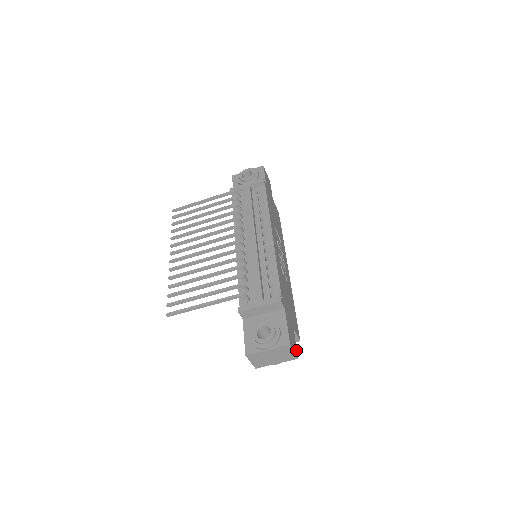
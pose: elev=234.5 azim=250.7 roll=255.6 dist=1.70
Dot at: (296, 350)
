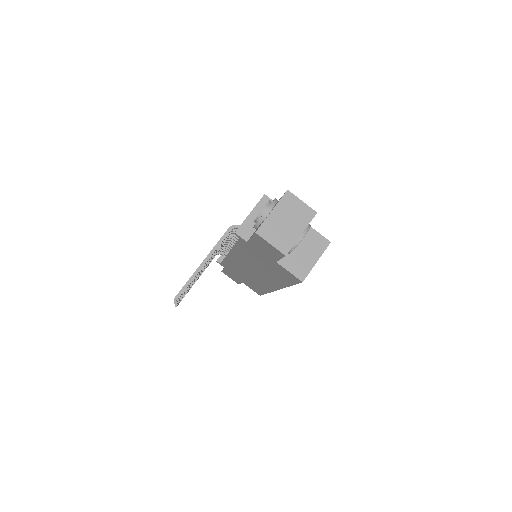
Dot at: occluded
